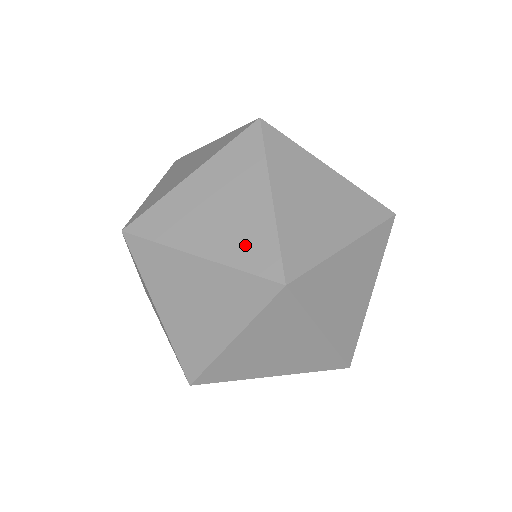
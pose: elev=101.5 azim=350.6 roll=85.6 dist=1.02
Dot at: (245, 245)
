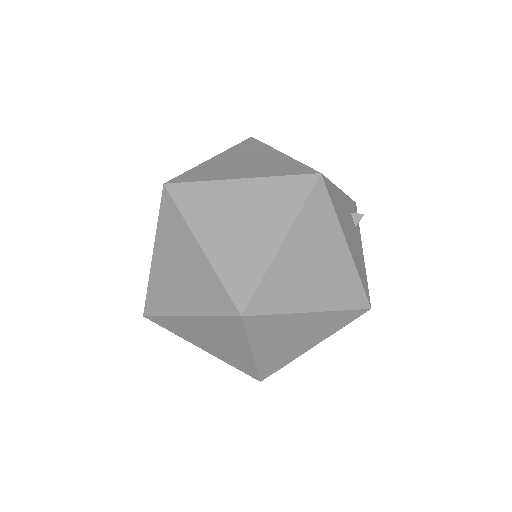
Dot at: (274, 361)
